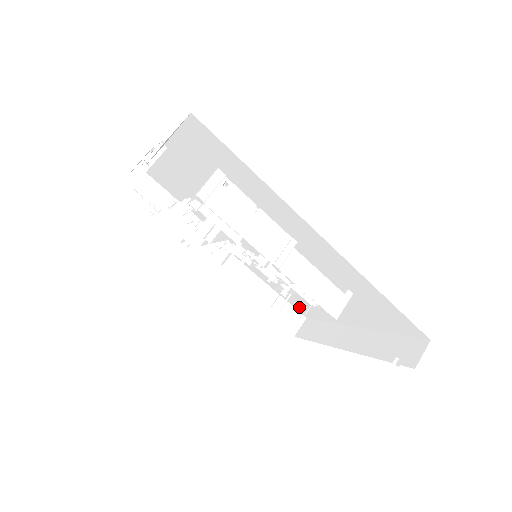
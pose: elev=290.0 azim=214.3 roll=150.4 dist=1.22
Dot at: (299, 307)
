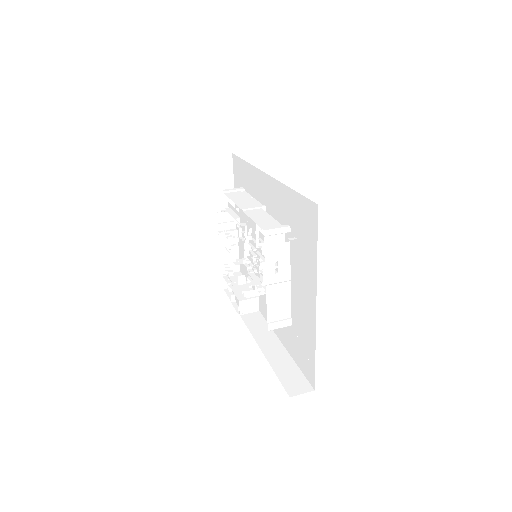
Dot at: (305, 365)
